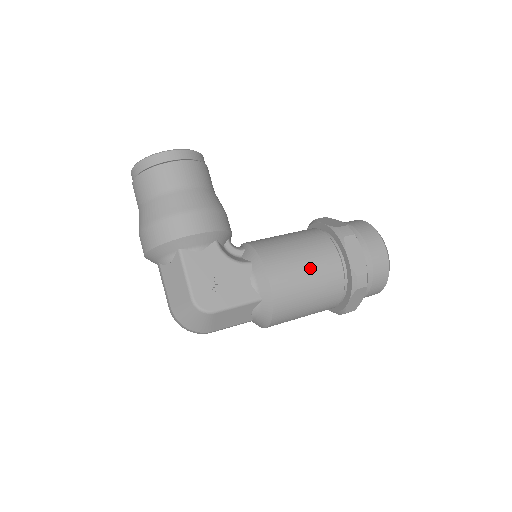
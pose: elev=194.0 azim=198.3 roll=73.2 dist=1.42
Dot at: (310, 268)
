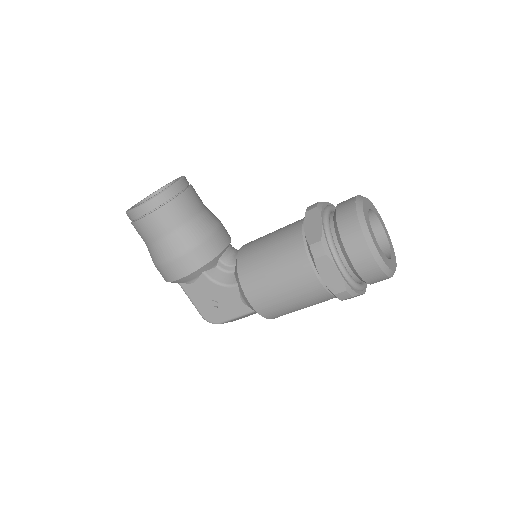
Dot at: (286, 290)
